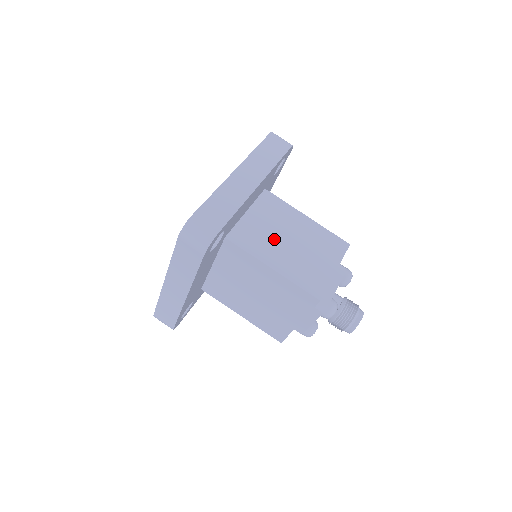
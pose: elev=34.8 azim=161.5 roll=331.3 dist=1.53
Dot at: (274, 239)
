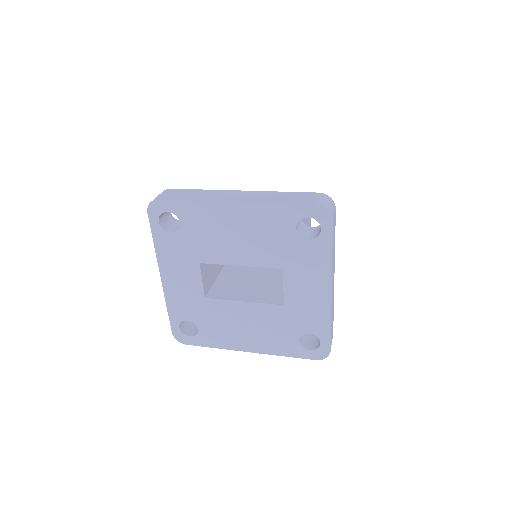
Dot at: occluded
